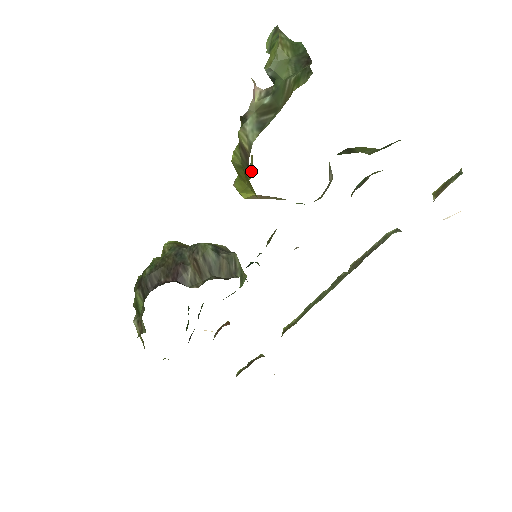
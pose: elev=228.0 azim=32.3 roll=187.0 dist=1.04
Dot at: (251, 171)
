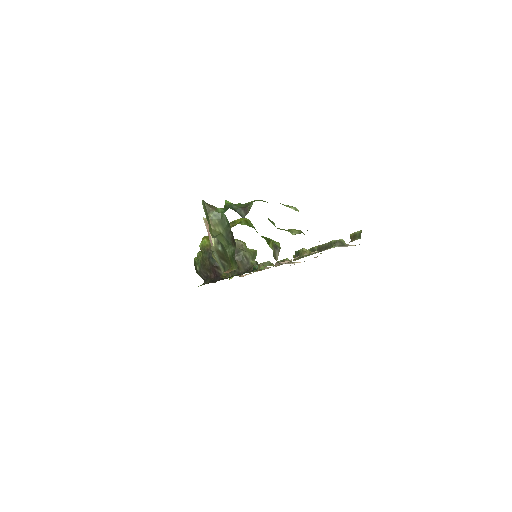
Dot at: occluded
